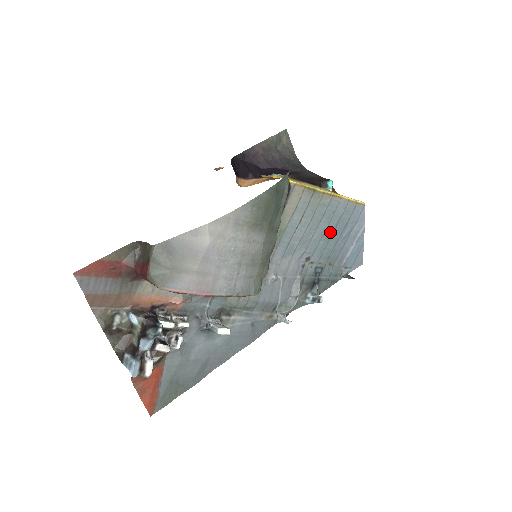
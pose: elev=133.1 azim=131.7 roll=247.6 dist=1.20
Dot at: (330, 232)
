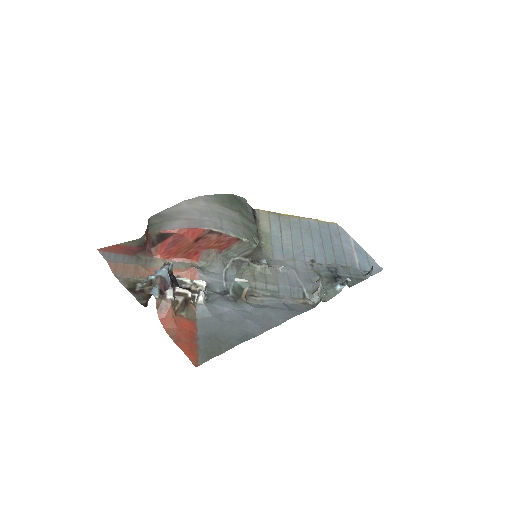
Dot at: (318, 241)
